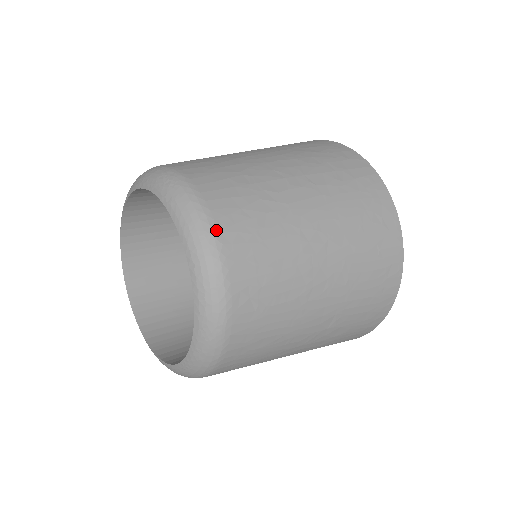
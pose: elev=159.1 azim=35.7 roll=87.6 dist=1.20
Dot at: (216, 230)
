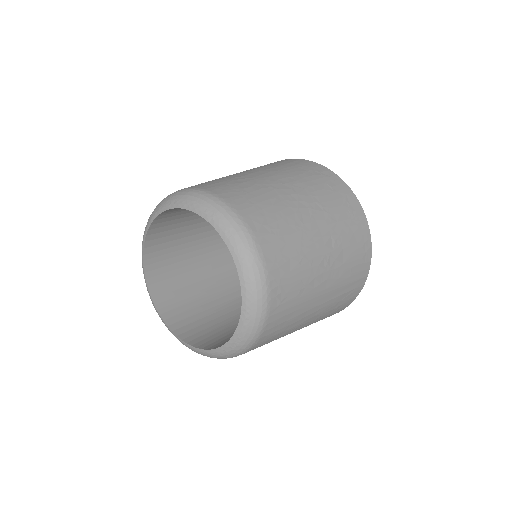
Dot at: (215, 194)
